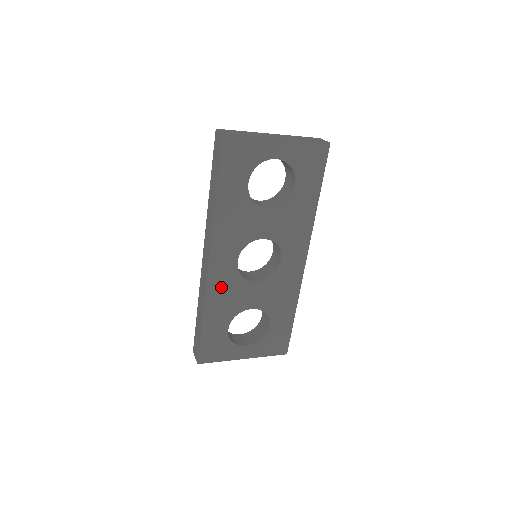
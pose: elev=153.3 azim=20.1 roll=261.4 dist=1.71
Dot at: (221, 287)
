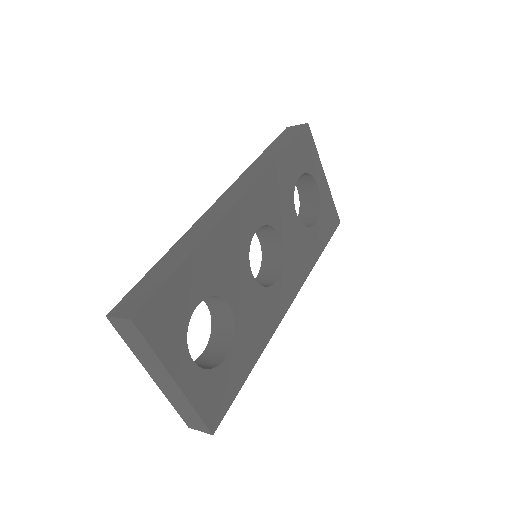
Dot at: (230, 239)
